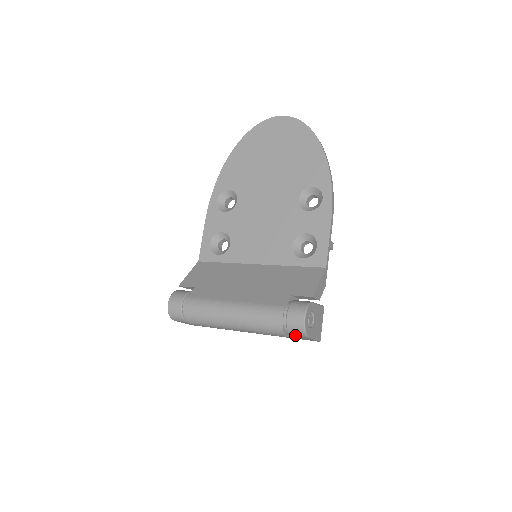
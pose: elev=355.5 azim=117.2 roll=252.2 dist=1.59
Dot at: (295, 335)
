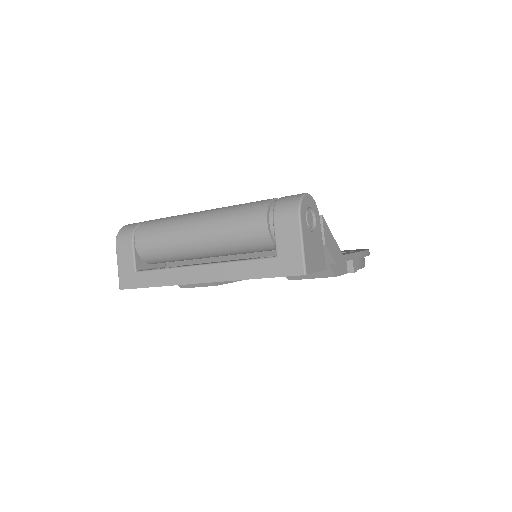
Dot at: (281, 215)
